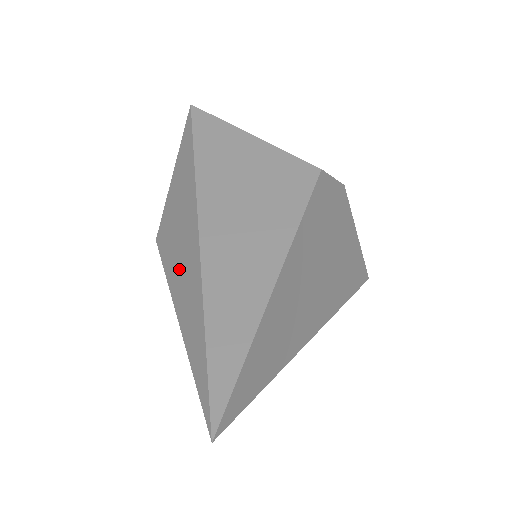
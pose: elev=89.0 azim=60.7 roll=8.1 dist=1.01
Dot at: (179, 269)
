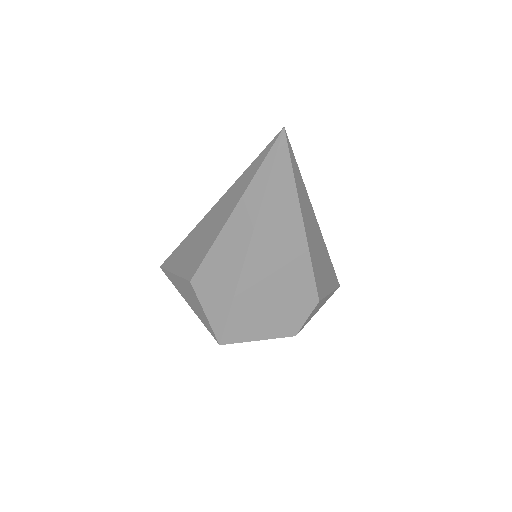
Dot at: (215, 226)
